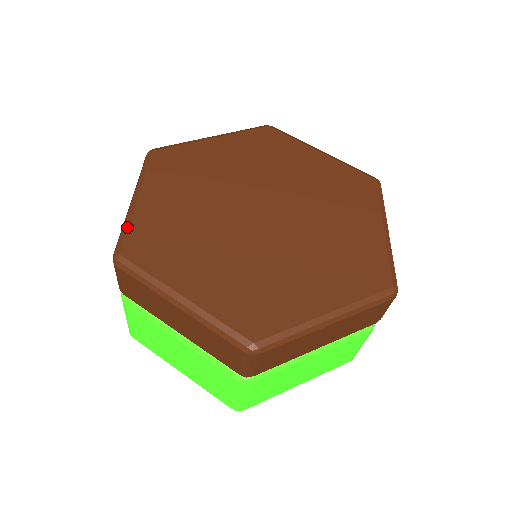
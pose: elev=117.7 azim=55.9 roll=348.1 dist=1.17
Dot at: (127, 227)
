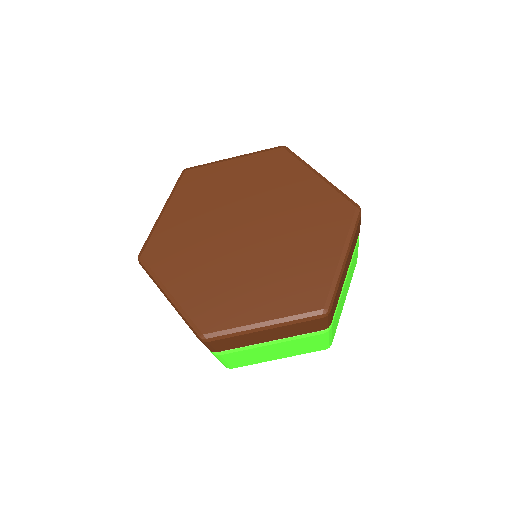
Dot at: (187, 316)
